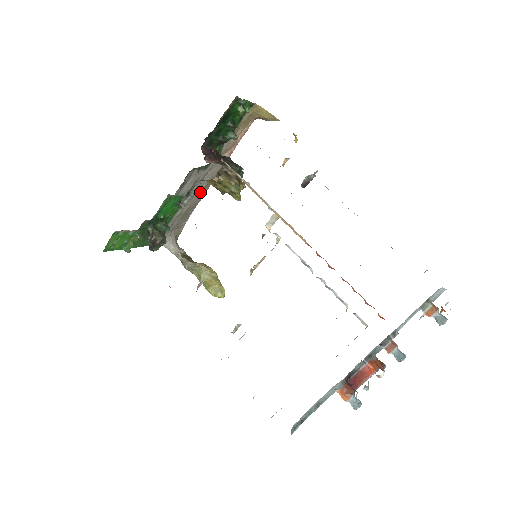
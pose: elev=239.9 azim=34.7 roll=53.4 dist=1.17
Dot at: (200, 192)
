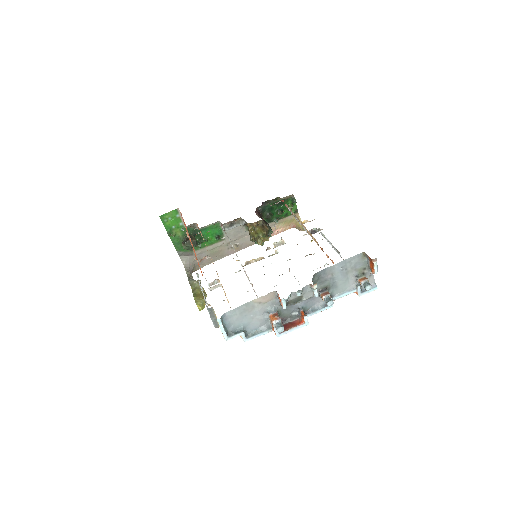
Dot at: (232, 248)
